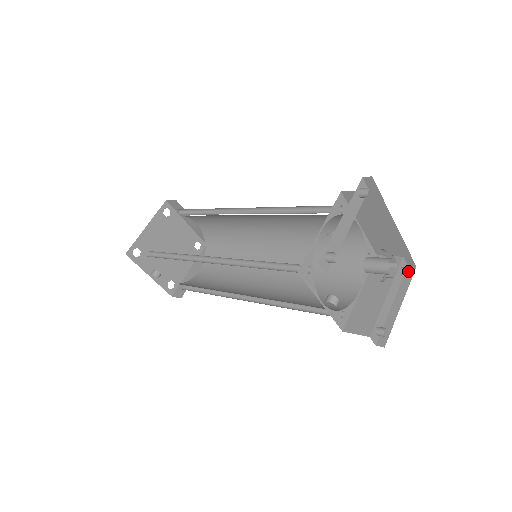
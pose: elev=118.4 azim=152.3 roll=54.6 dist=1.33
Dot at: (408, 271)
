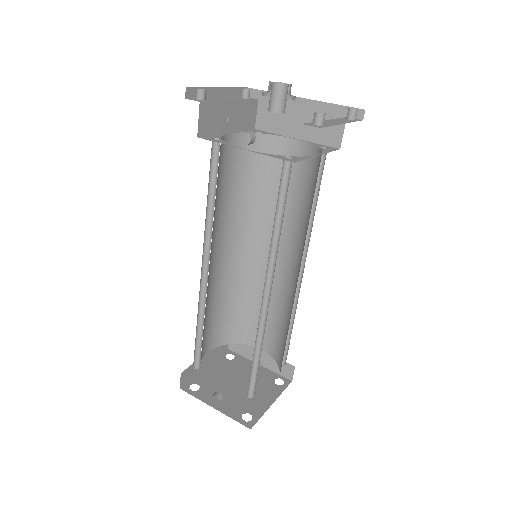
Dot at: (348, 109)
